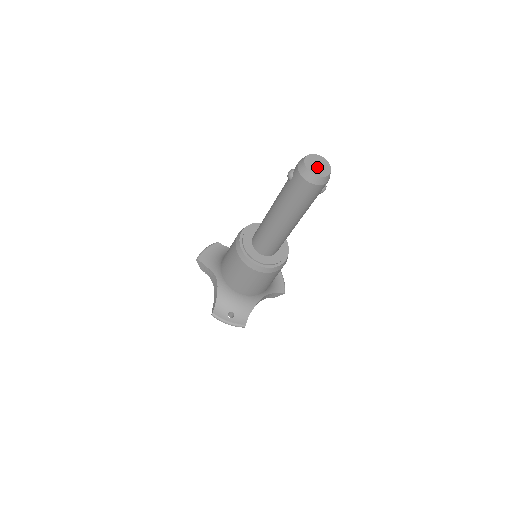
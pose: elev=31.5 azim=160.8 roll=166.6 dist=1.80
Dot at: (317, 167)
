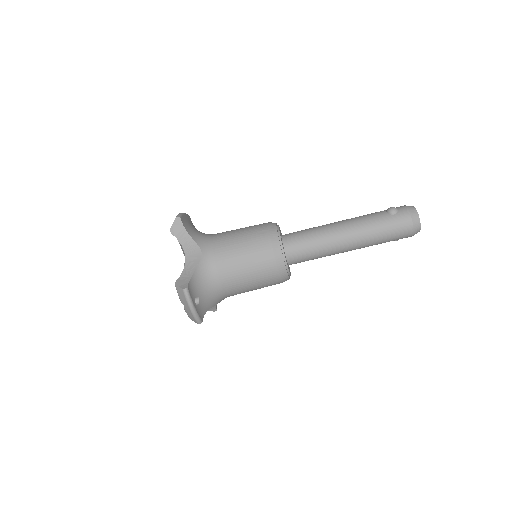
Dot at: occluded
